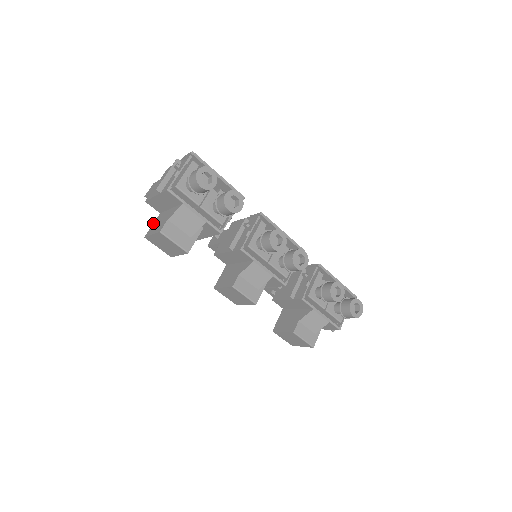
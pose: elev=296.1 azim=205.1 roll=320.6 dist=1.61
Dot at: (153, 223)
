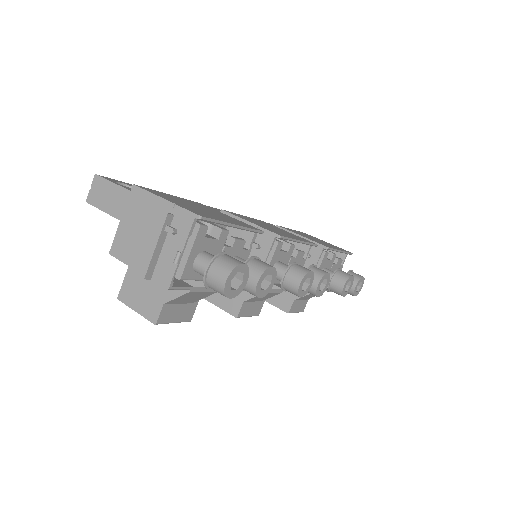
Dot at: (125, 274)
